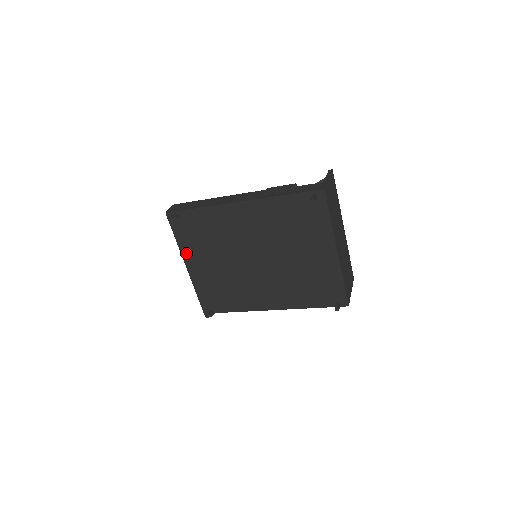
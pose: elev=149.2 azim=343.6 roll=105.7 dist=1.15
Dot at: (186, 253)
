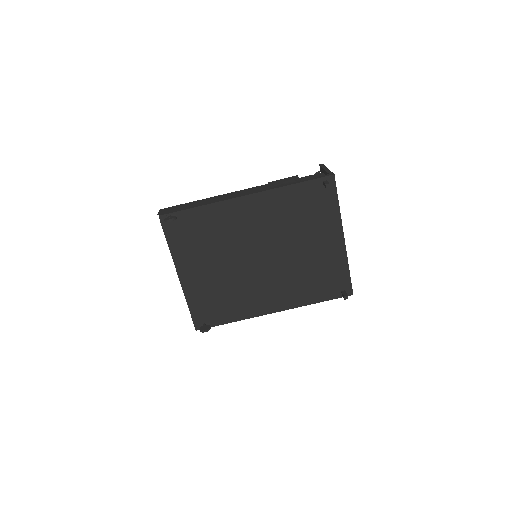
Dot at: (180, 261)
